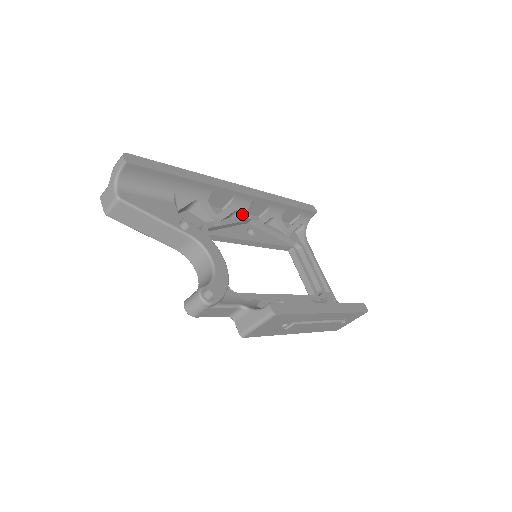
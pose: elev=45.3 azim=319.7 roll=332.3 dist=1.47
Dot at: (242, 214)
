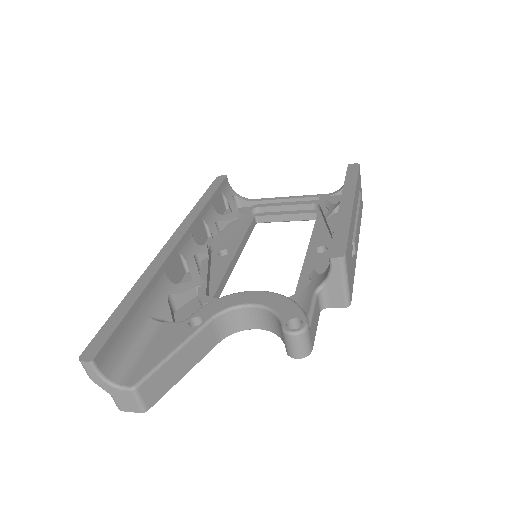
Dot at: (201, 253)
